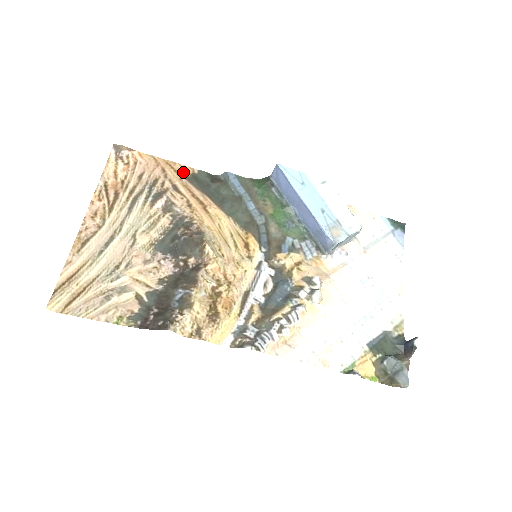
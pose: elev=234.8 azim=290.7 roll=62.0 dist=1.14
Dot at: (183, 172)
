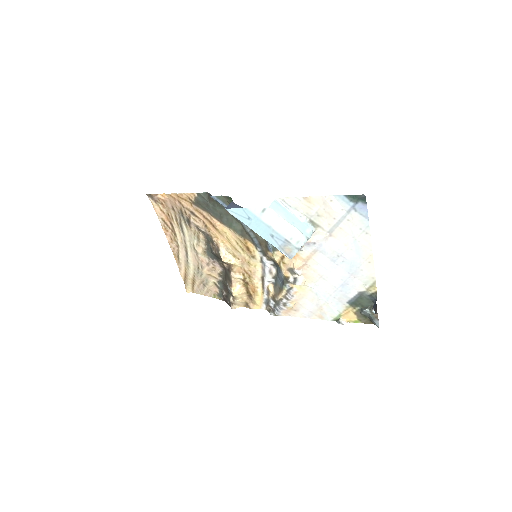
Dot at: (190, 199)
